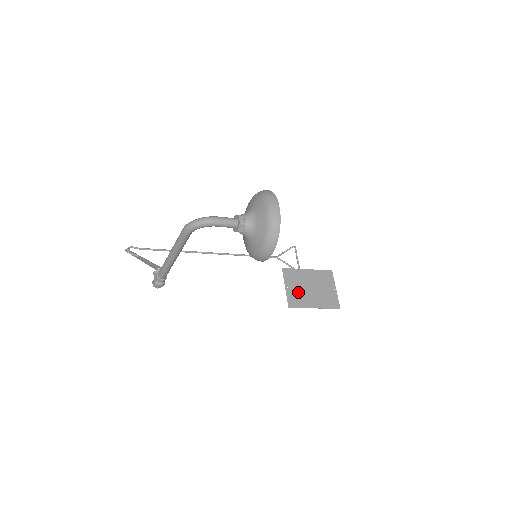
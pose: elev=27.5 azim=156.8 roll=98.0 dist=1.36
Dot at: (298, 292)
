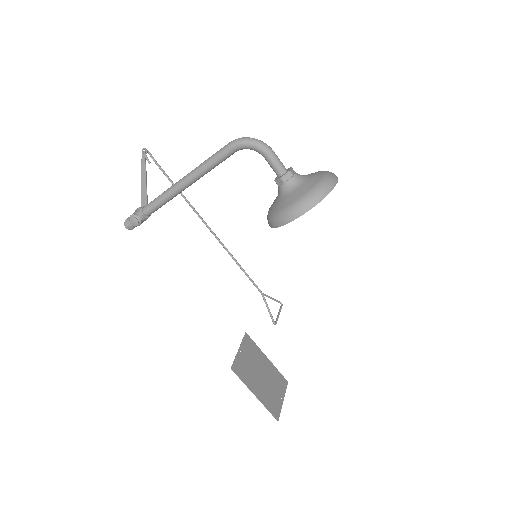
Dot at: (248, 365)
